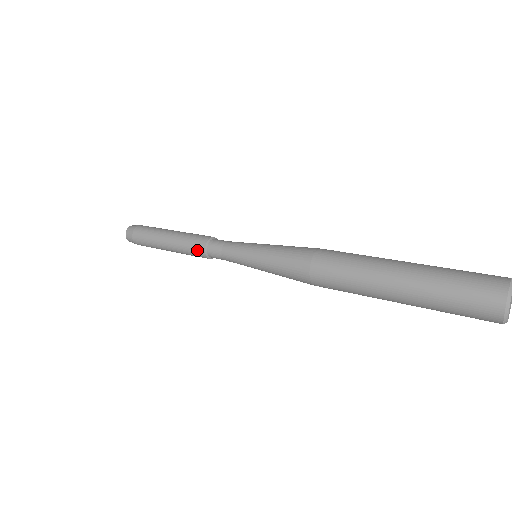
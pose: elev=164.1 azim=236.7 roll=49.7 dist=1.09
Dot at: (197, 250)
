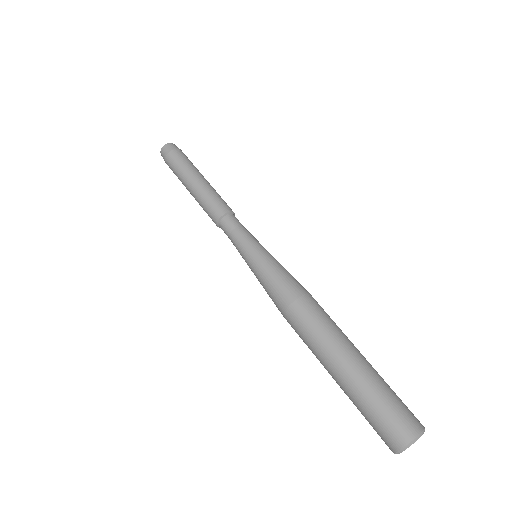
Dot at: occluded
